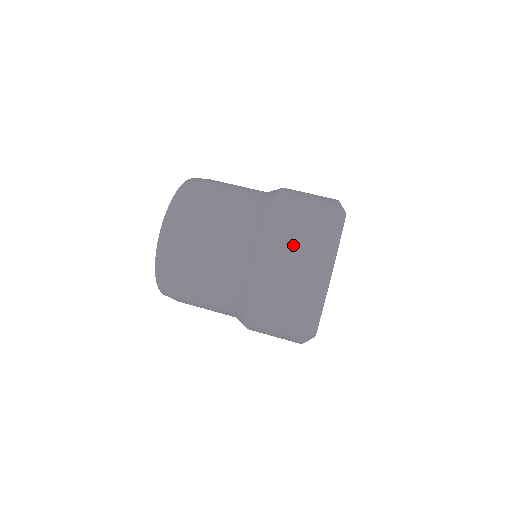
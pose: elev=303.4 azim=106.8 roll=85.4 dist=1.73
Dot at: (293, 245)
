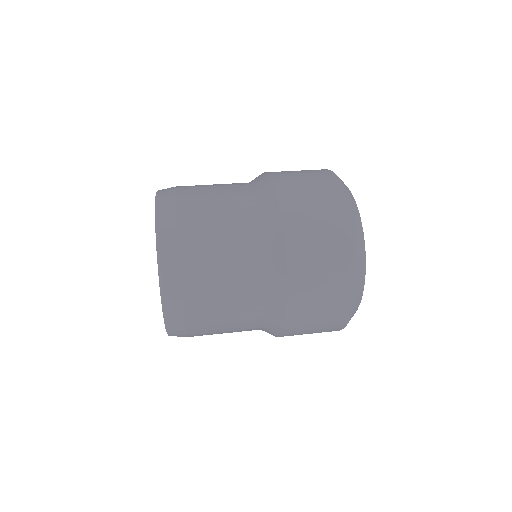
Dot at: occluded
